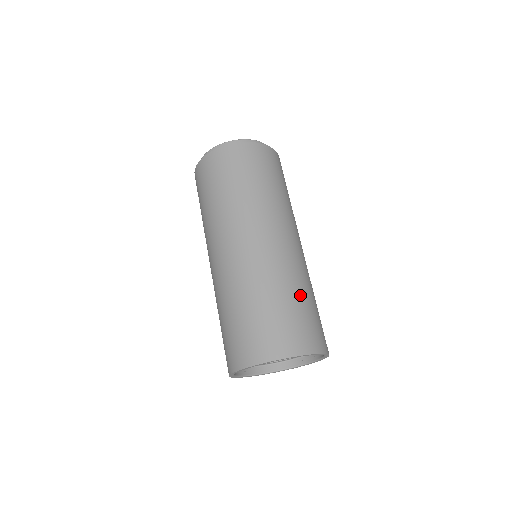
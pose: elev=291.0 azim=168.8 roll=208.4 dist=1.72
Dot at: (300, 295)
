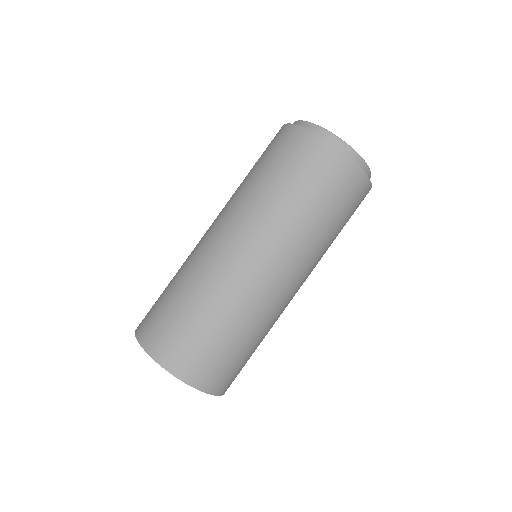
Dot at: occluded
